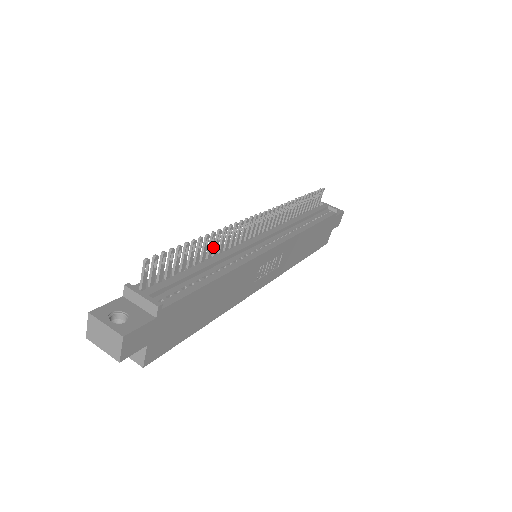
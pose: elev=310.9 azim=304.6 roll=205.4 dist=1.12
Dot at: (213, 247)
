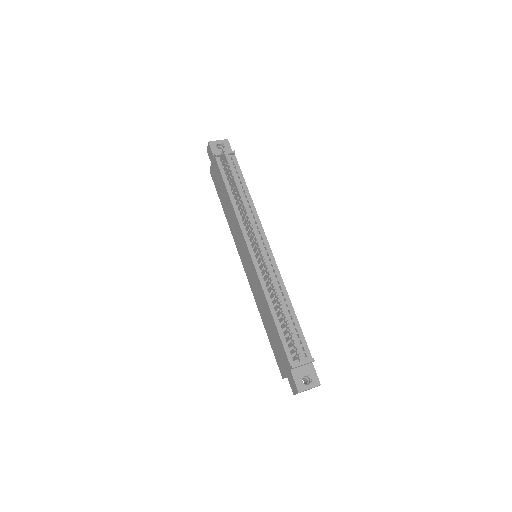
Dot at: (272, 297)
